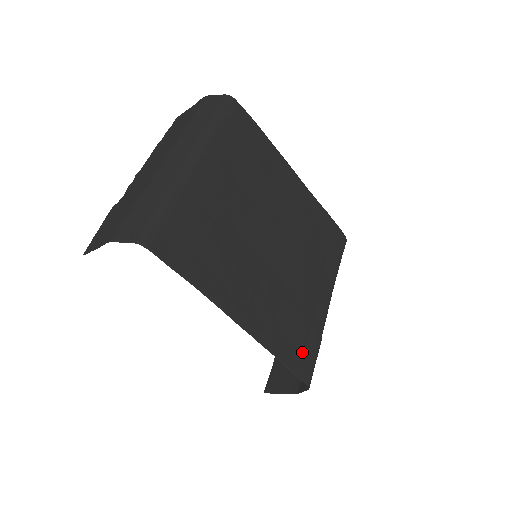
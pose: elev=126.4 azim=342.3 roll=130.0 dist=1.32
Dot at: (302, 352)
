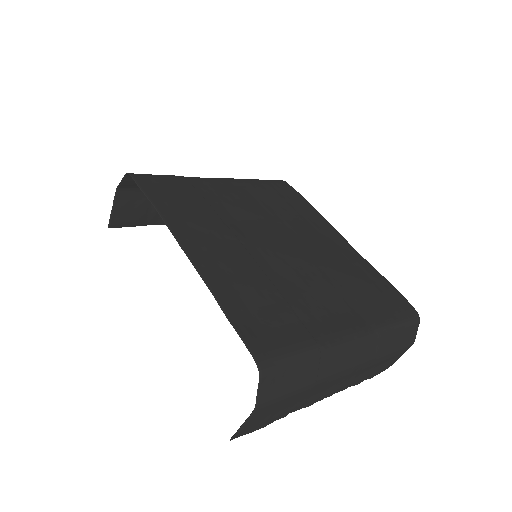
Dot at: (266, 328)
